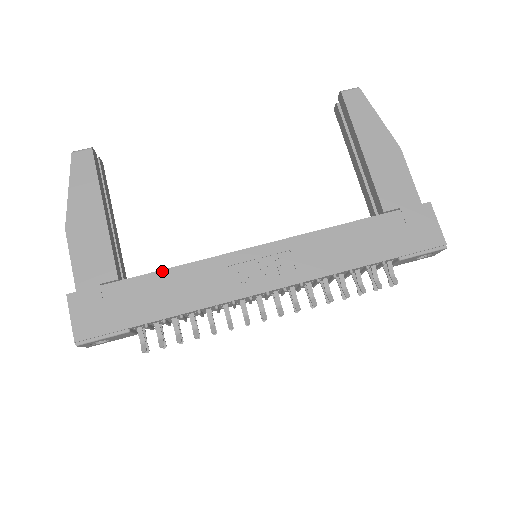
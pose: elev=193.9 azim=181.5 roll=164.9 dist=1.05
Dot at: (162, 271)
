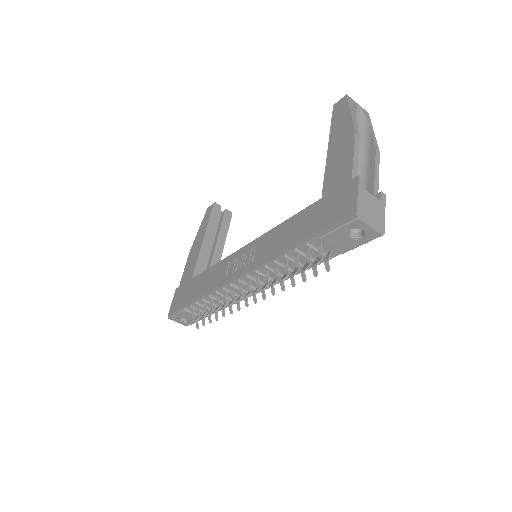
Dot at: (206, 270)
